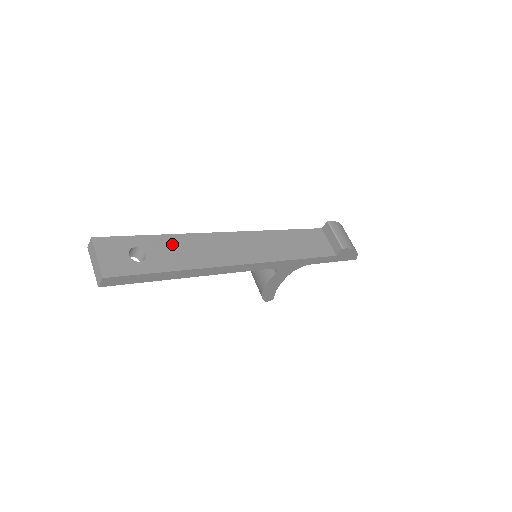
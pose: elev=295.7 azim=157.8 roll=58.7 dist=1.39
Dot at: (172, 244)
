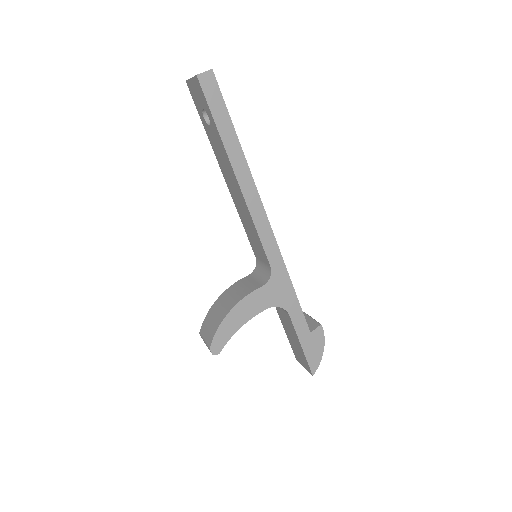
Dot at: occluded
